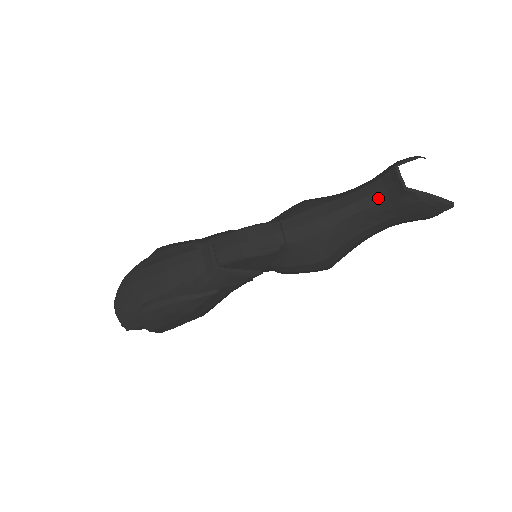
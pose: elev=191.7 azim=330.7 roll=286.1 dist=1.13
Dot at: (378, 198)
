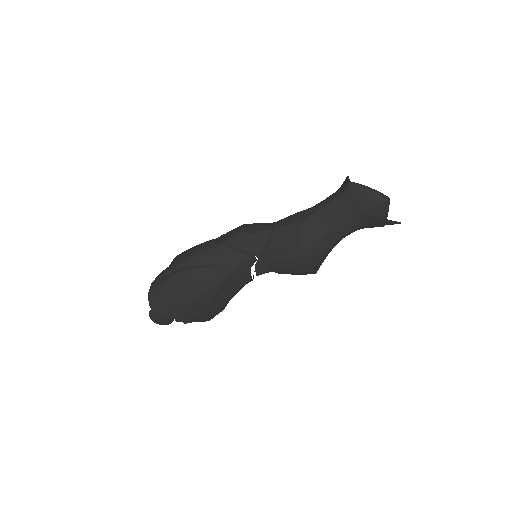
Dot at: (336, 196)
